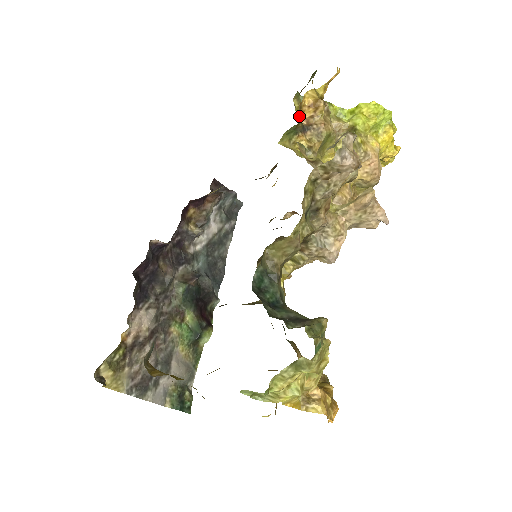
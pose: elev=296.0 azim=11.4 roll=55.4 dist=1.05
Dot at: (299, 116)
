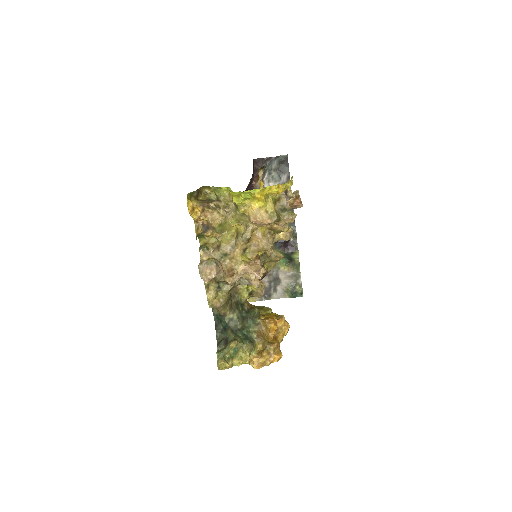
Dot at: (215, 195)
